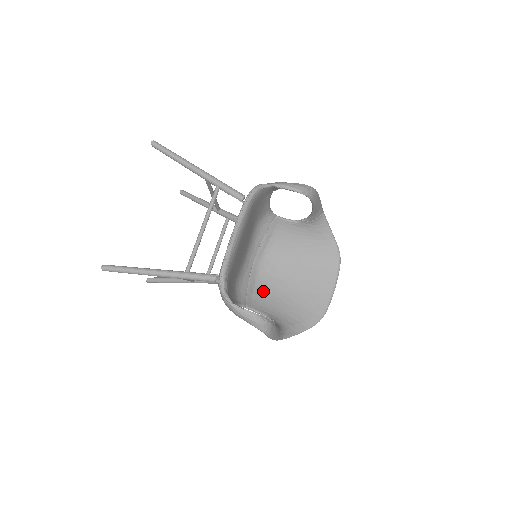
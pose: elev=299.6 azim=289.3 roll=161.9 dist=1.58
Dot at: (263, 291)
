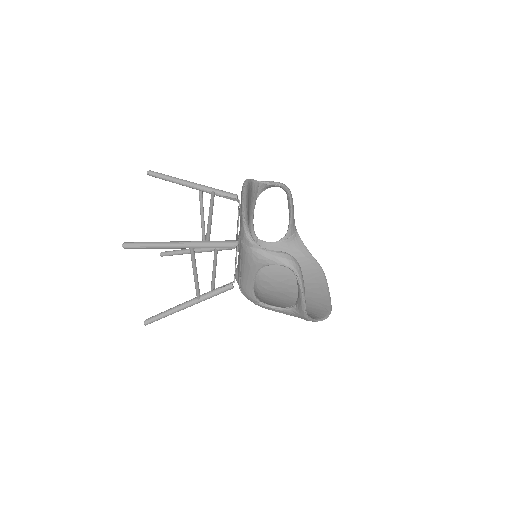
Dot at: (268, 299)
